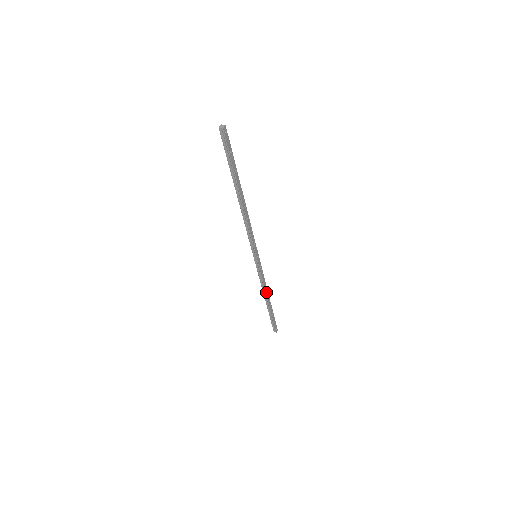
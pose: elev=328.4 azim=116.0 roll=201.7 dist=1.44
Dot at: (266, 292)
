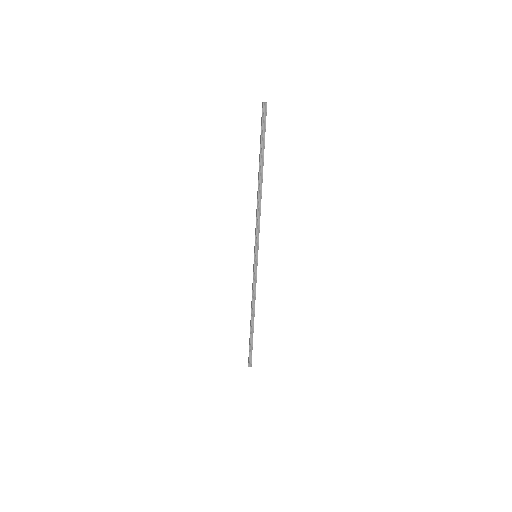
Dot at: (254, 306)
